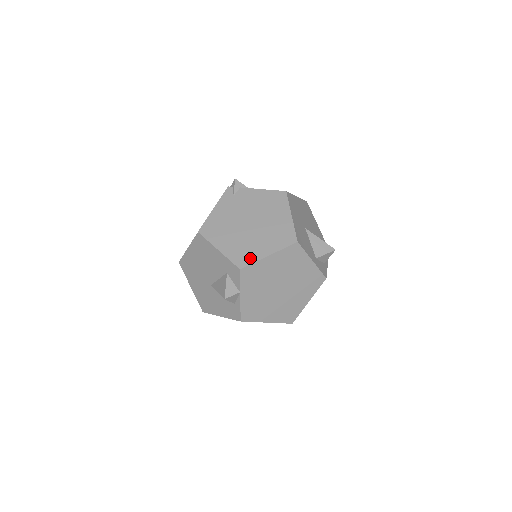
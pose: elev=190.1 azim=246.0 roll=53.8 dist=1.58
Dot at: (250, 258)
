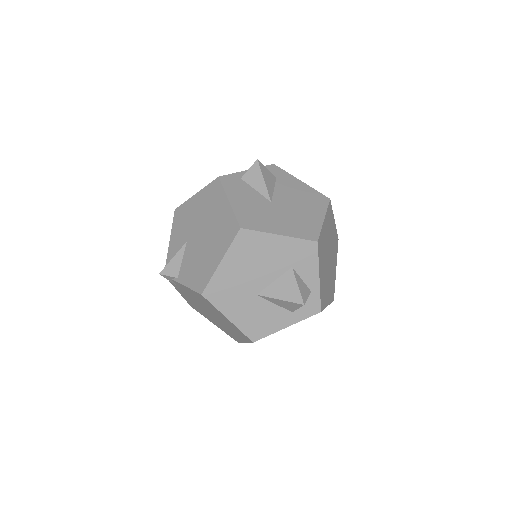
Dot at: (237, 339)
